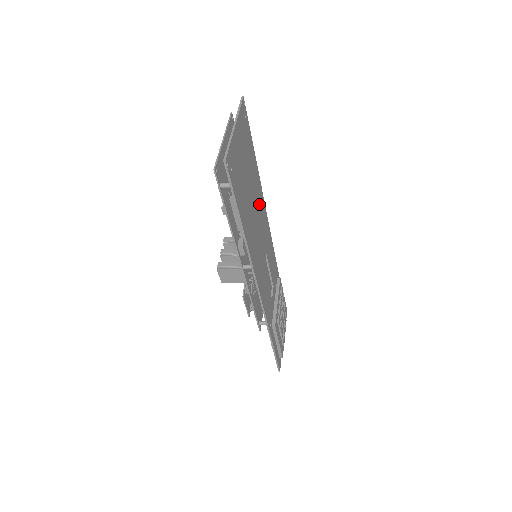
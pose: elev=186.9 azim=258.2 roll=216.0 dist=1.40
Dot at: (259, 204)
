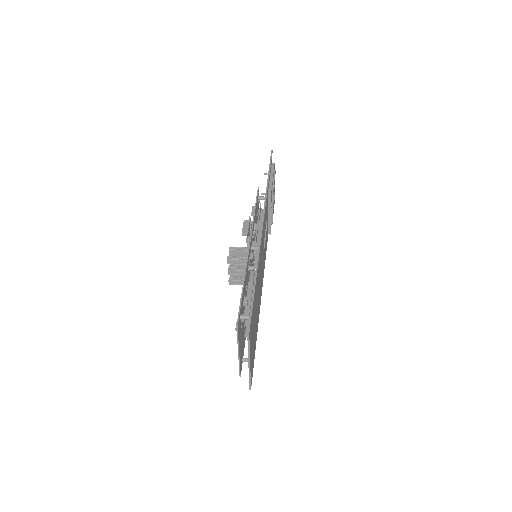
Dot at: (259, 269)
